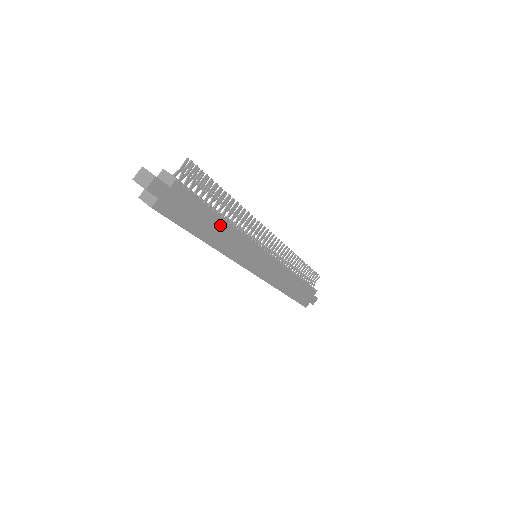
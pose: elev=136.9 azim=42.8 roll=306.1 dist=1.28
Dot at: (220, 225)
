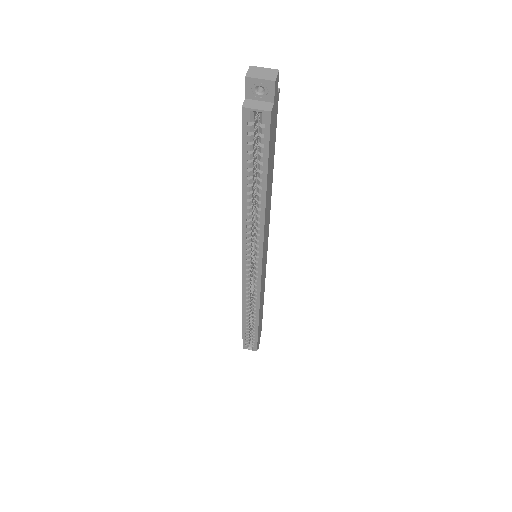
Dot at: (271, 183)
